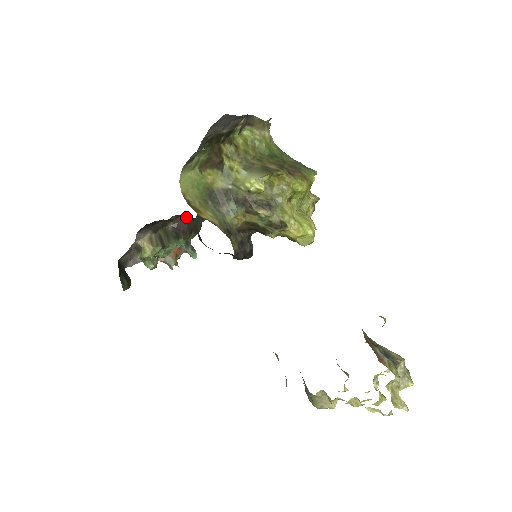
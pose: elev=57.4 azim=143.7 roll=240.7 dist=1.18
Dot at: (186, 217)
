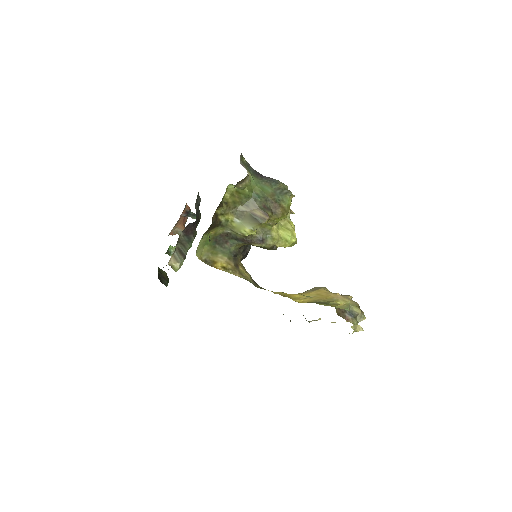
Dot at: occluded
